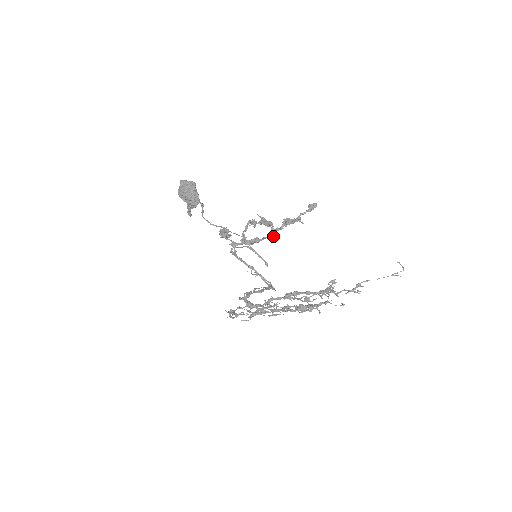
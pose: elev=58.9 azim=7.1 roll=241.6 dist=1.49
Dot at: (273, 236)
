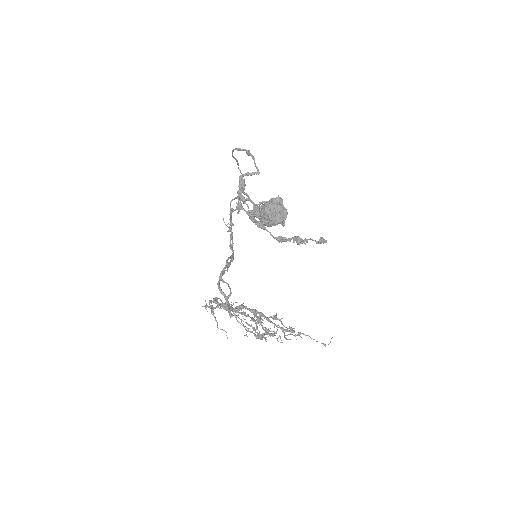
Dot at: occluded
